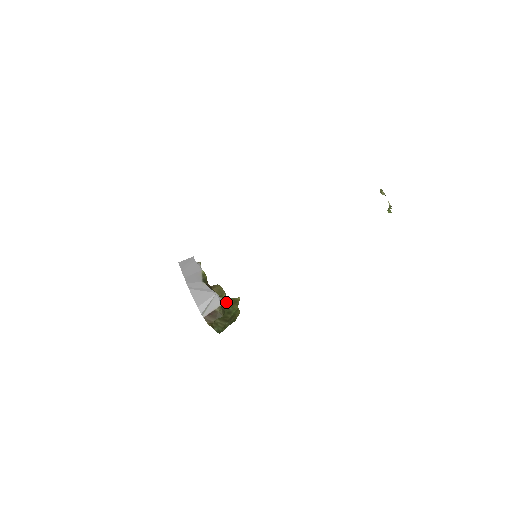
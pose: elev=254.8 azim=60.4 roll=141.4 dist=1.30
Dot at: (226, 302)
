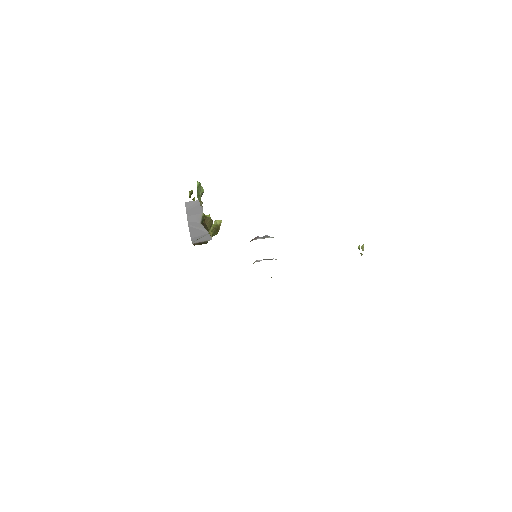
Dot at: occluded
